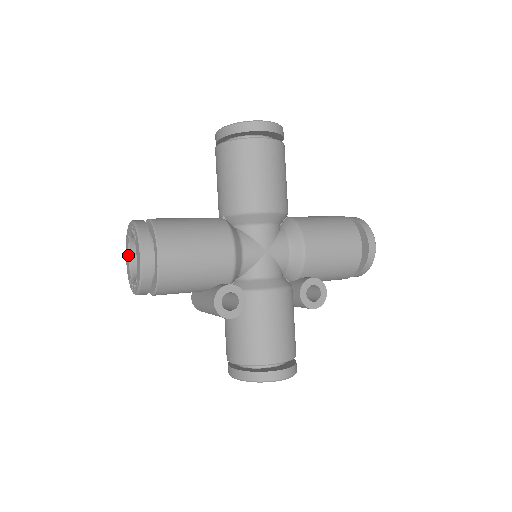
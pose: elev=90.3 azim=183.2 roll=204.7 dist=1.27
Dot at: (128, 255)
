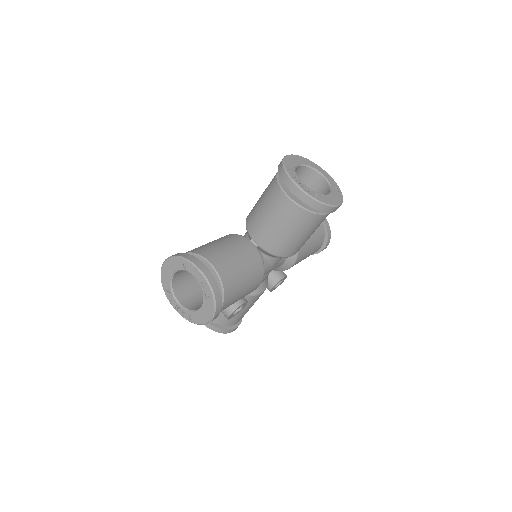
Dot at: (173, 273)
